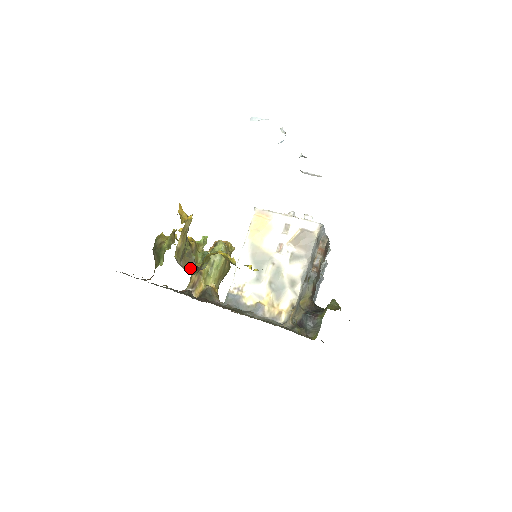
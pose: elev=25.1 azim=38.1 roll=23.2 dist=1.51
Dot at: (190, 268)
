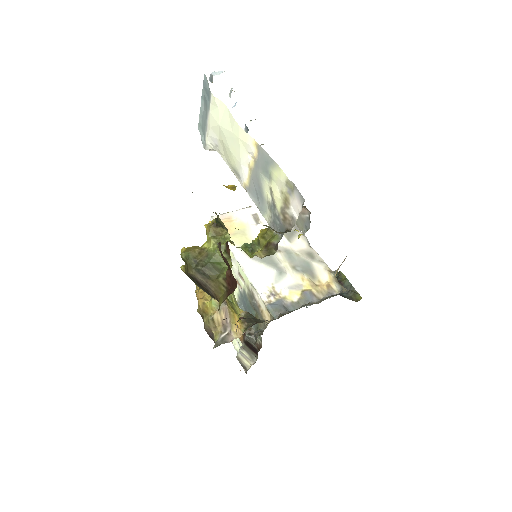
Dot at: (281, 233)
